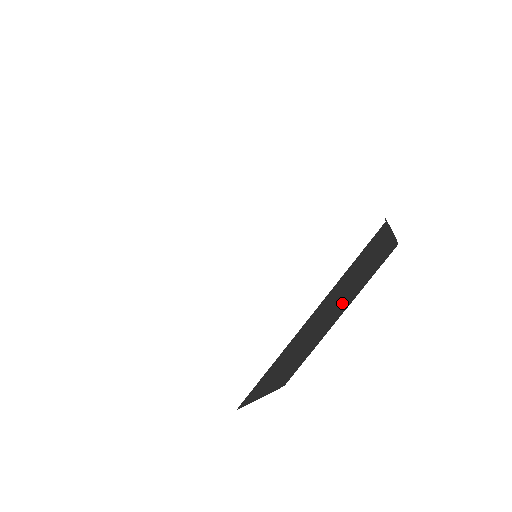
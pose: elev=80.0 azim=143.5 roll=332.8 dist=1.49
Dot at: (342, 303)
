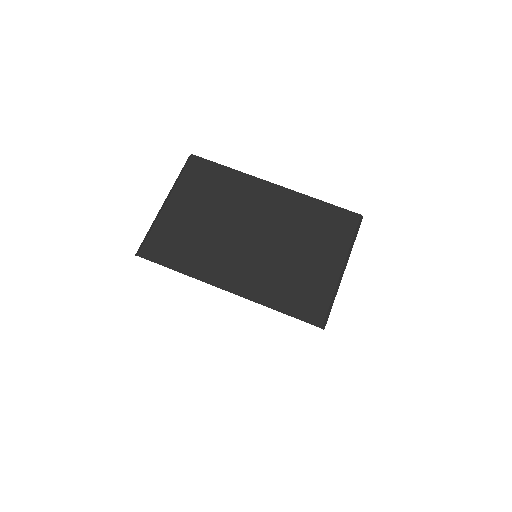
Dot at: occluded
